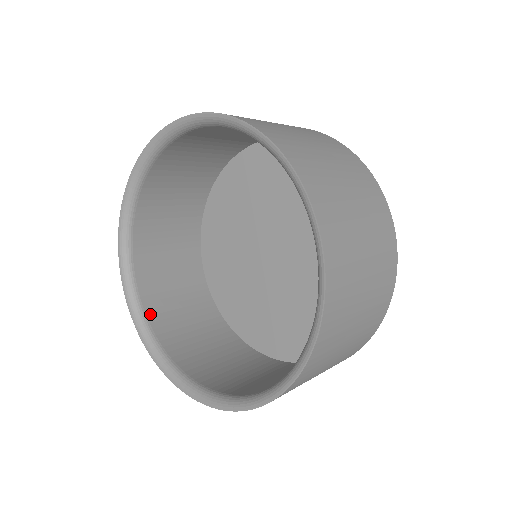
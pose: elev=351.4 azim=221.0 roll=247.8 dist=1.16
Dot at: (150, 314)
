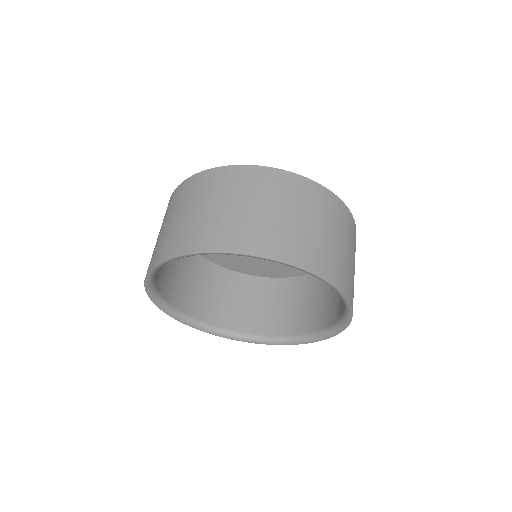
Dot at: (194, 314)
